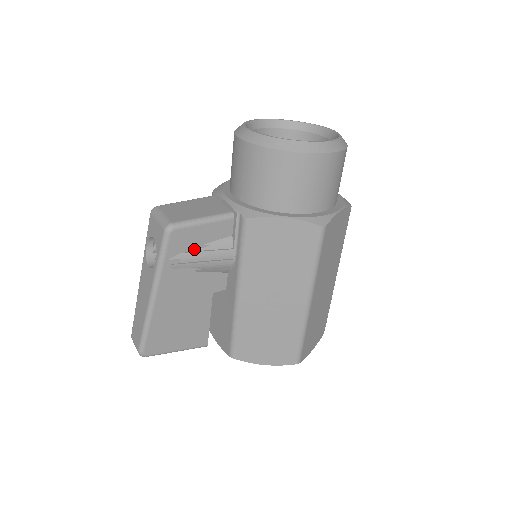
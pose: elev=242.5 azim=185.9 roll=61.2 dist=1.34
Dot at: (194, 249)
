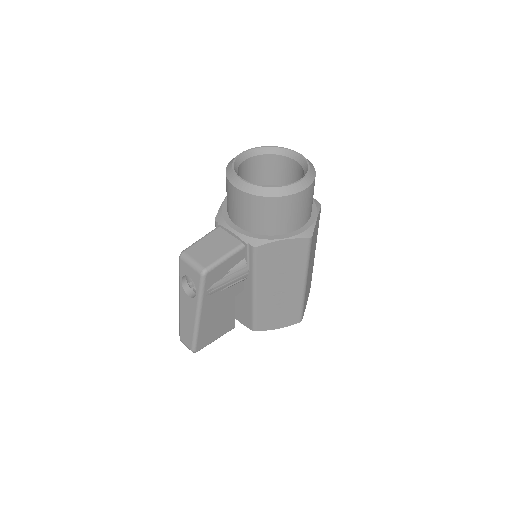
Dot at: (221, 277)
